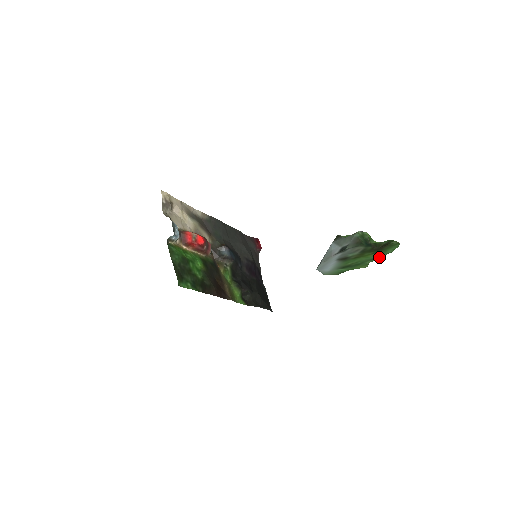
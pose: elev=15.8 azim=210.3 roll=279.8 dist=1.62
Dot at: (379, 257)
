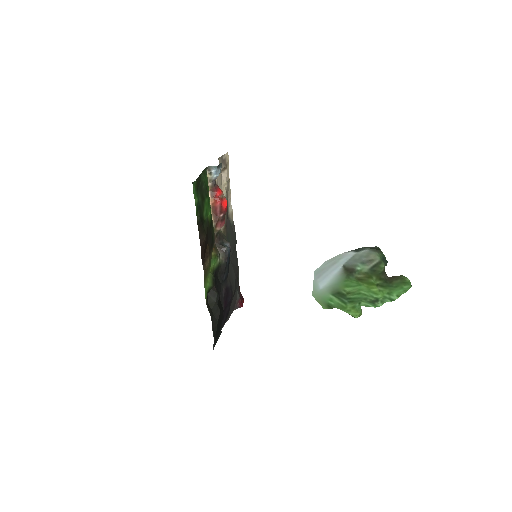
Dot at: (379, 302)
